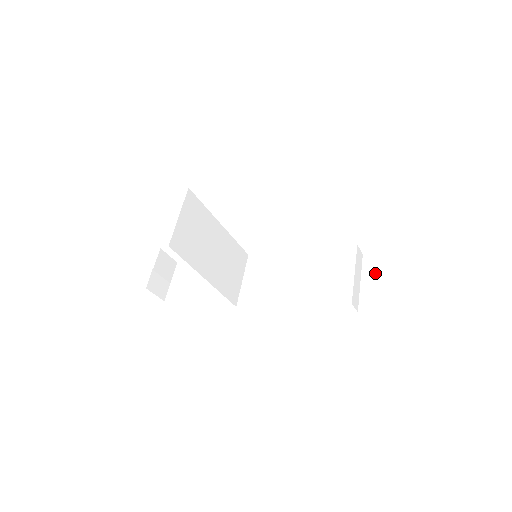
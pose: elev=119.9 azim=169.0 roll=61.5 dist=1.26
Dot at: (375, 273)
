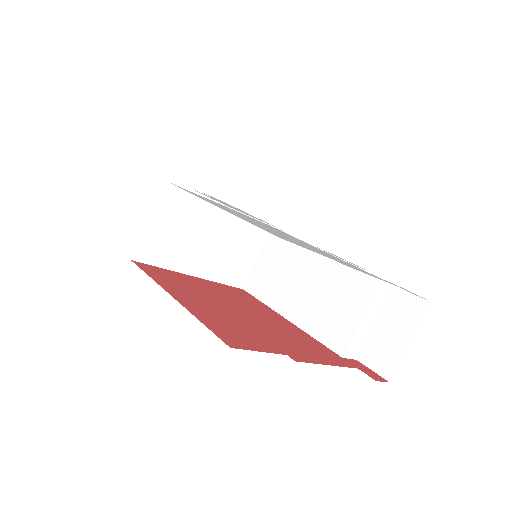
Dot at: (395, 319)
